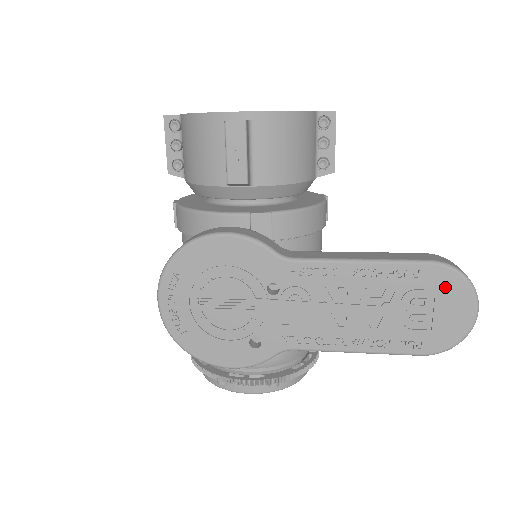
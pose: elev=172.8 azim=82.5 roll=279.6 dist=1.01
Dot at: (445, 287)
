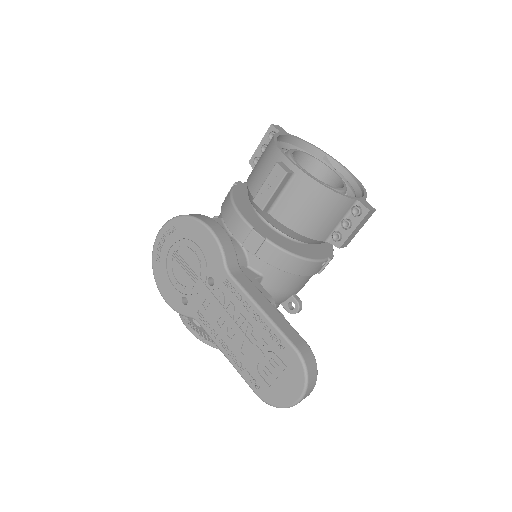
Dot at: (292, 369)
